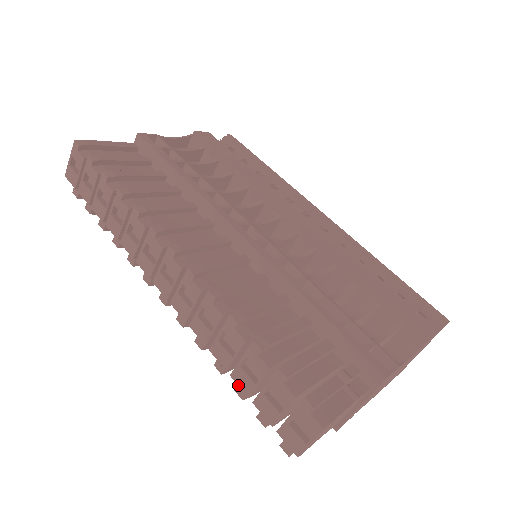
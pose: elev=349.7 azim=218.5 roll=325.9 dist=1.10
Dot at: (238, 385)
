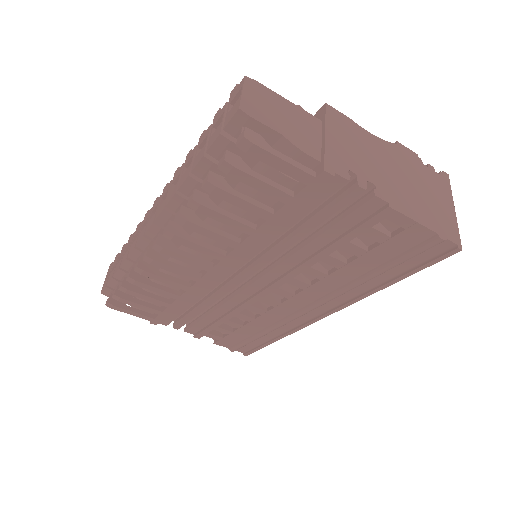
Dot at: (196, 165)
